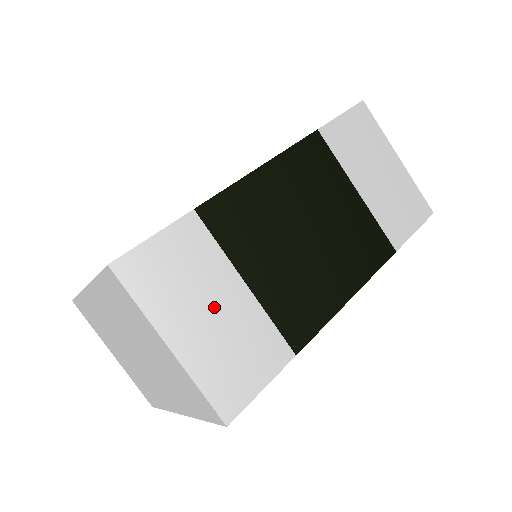
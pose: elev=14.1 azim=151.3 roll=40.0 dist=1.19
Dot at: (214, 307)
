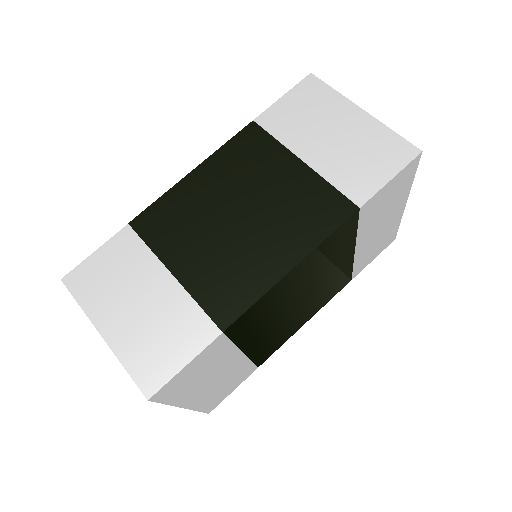
Dot at: (141, 298)
